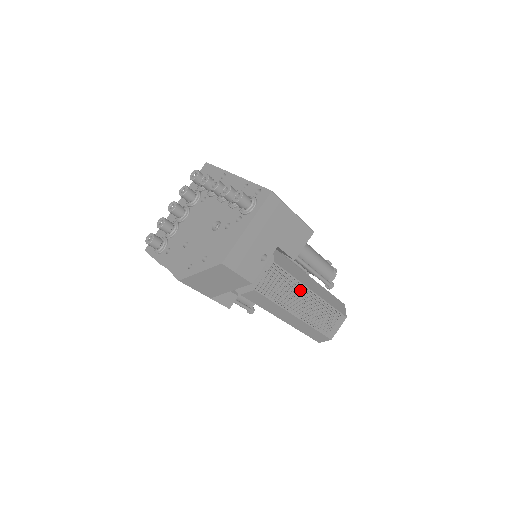
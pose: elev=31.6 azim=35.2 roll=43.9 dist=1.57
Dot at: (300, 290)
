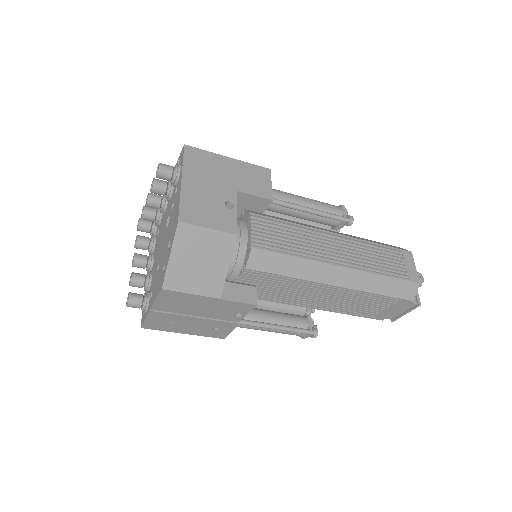
Dot at: (315, 235)
